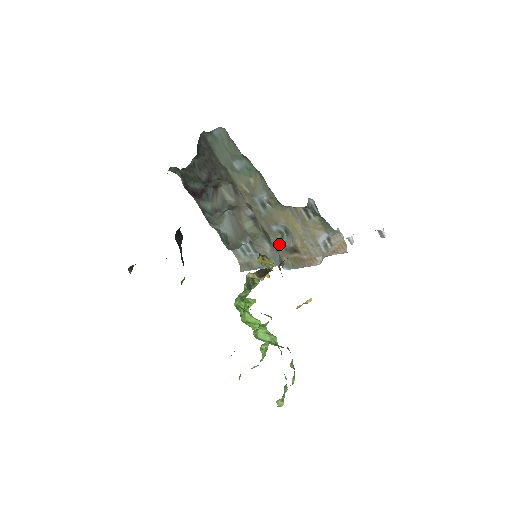
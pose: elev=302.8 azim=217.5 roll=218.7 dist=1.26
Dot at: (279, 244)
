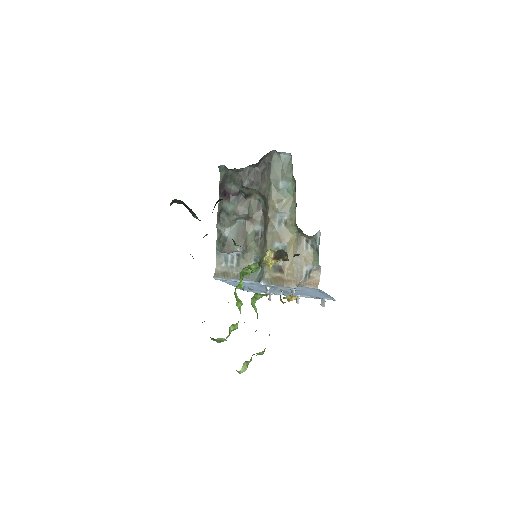
Dot at: occluded
